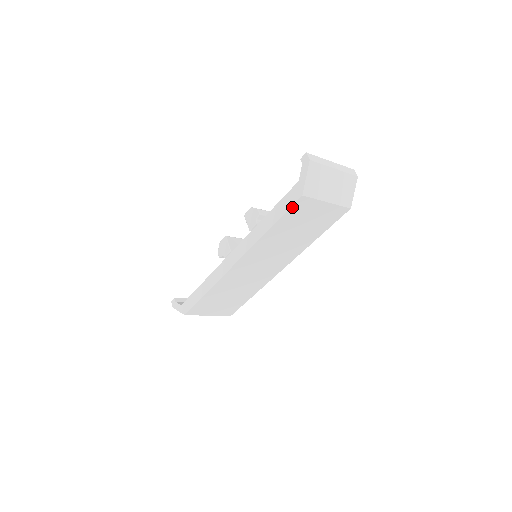
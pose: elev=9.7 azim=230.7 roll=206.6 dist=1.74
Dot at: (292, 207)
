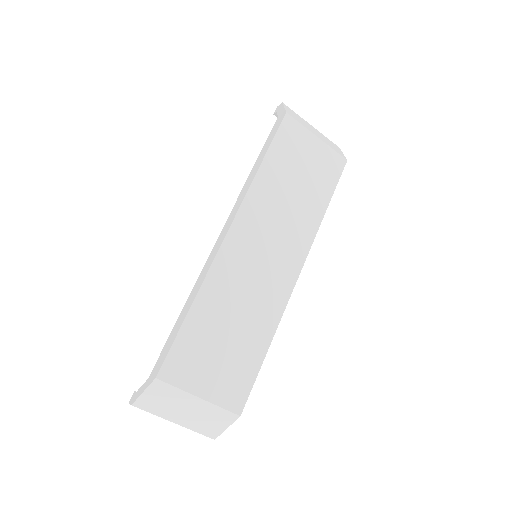
Dot at: (280, 130)
